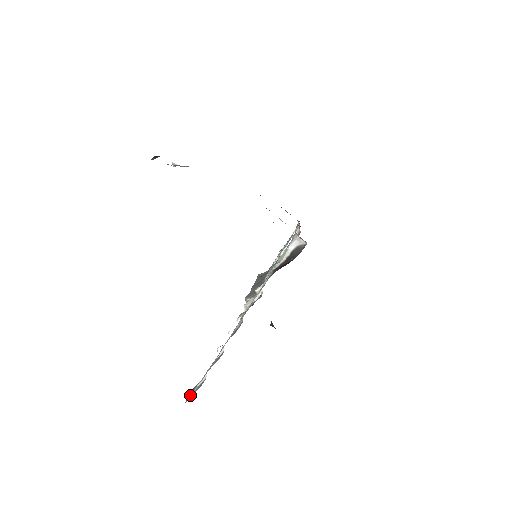
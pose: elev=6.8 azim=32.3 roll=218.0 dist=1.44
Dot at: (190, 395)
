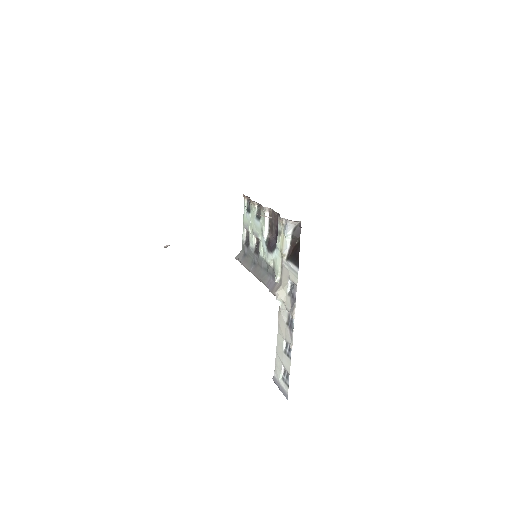
Dot at: (282, 390)
